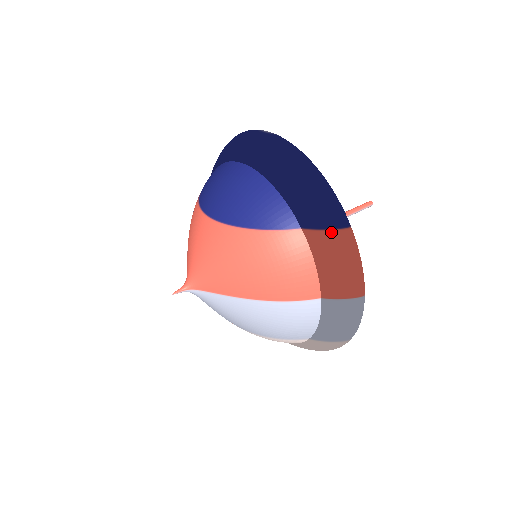
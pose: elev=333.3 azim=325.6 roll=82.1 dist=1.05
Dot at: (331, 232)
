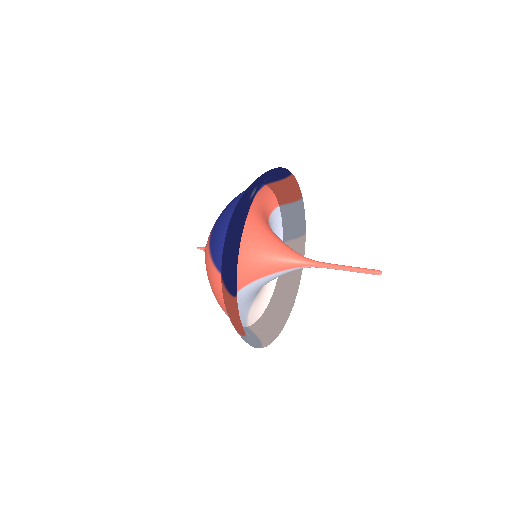
Dot at: (226, 290)
